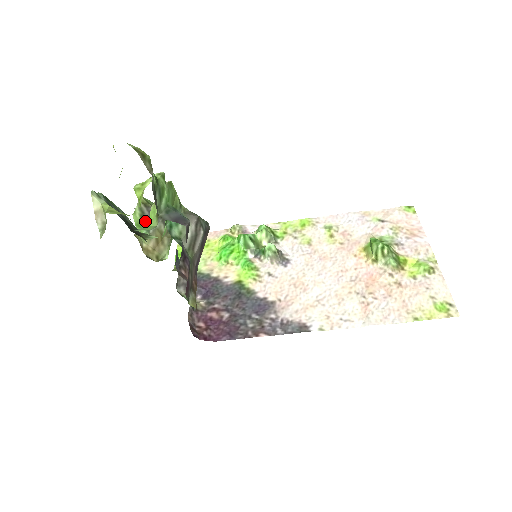
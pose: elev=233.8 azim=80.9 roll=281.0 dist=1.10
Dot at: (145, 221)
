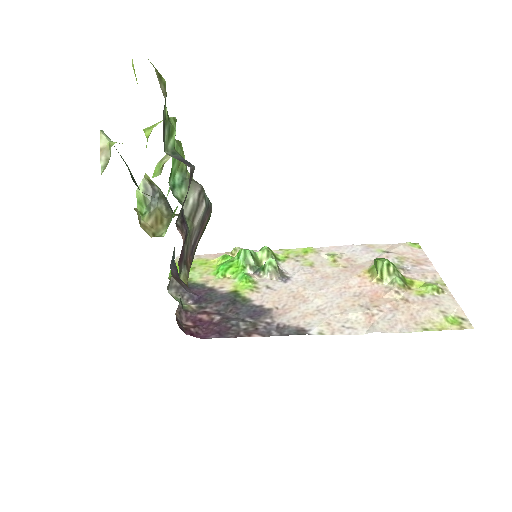
Dot at: (147, 199)
